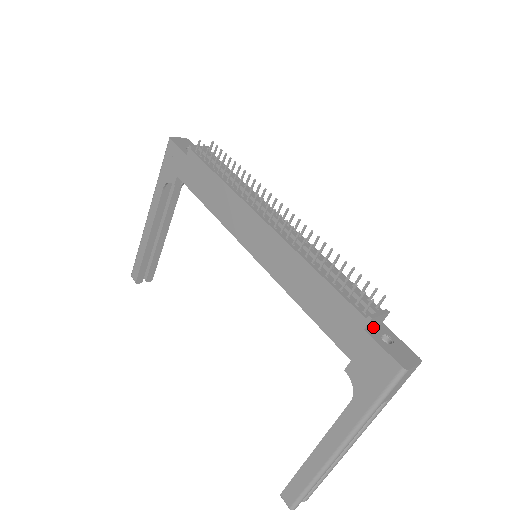
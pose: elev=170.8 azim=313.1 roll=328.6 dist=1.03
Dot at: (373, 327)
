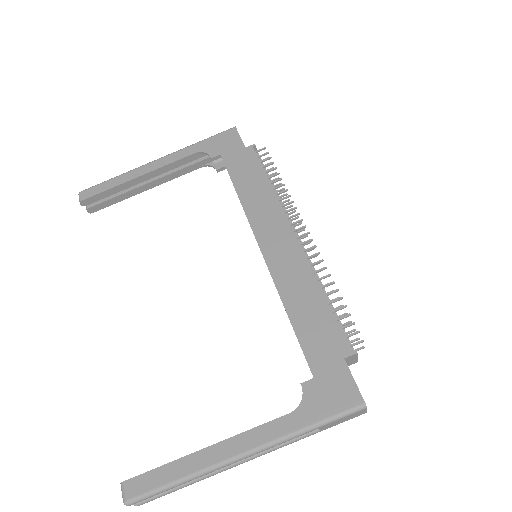
Dot at: occluded
